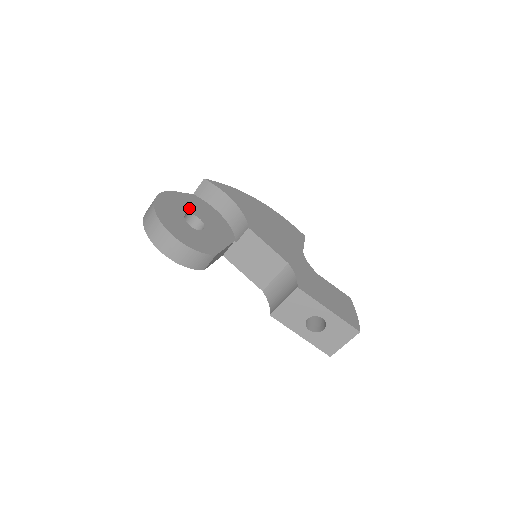
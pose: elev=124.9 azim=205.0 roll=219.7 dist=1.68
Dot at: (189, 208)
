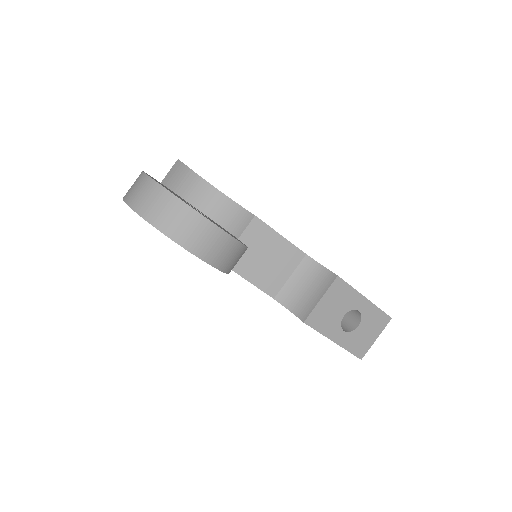
Dot at: occluded
